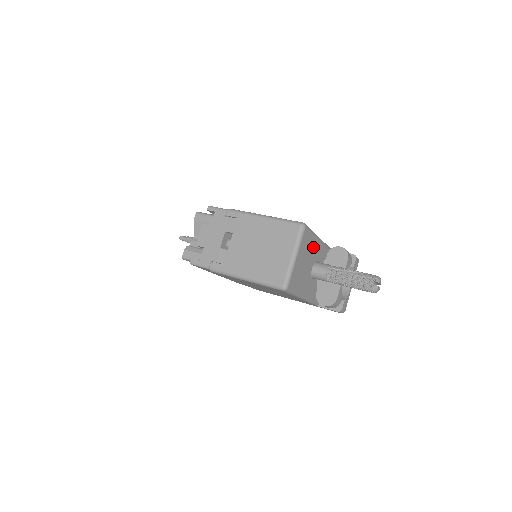
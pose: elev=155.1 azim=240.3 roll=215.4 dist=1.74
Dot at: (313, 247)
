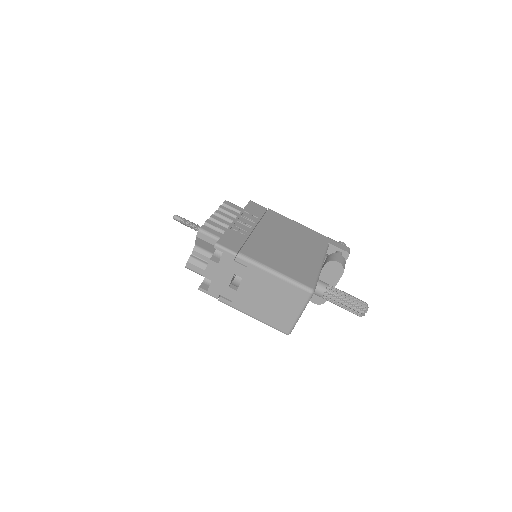
Dot at: occluded
